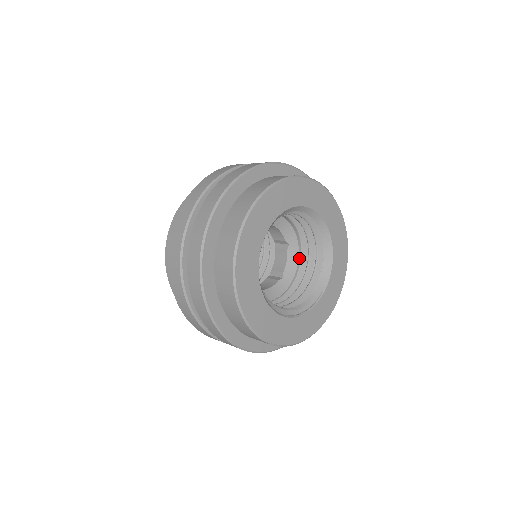
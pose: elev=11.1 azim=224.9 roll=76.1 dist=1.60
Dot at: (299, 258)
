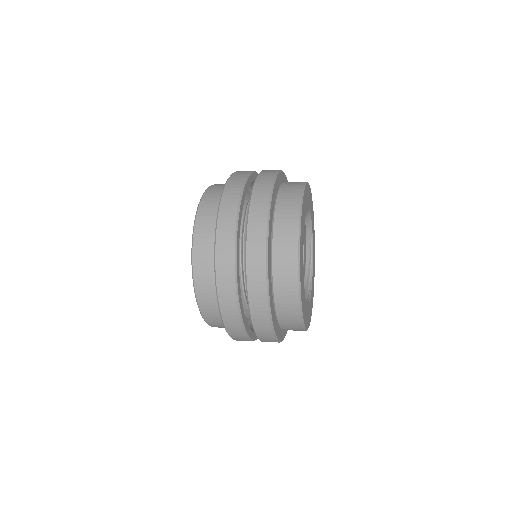
Dot at: occluded
